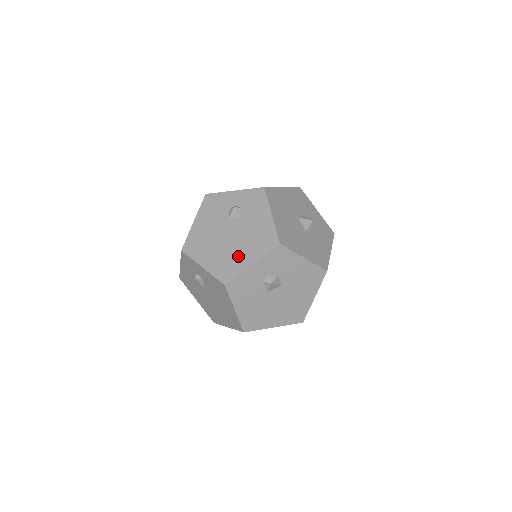
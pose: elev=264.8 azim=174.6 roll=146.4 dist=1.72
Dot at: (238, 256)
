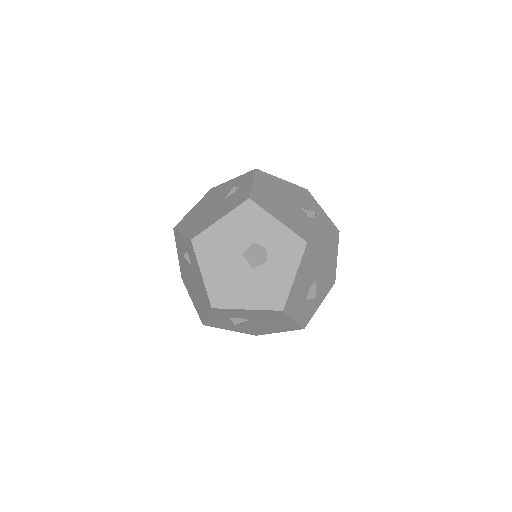
Dot at: (200, 304)
